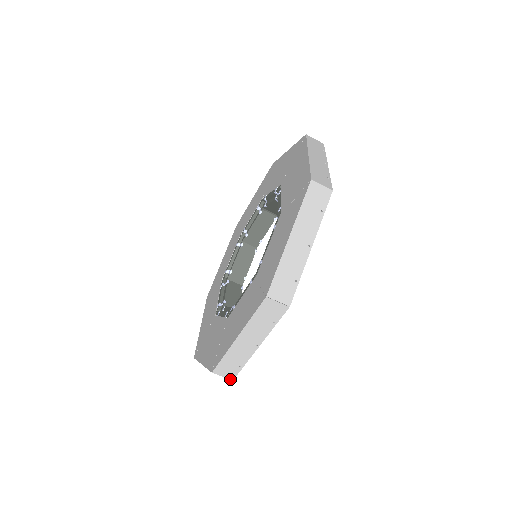
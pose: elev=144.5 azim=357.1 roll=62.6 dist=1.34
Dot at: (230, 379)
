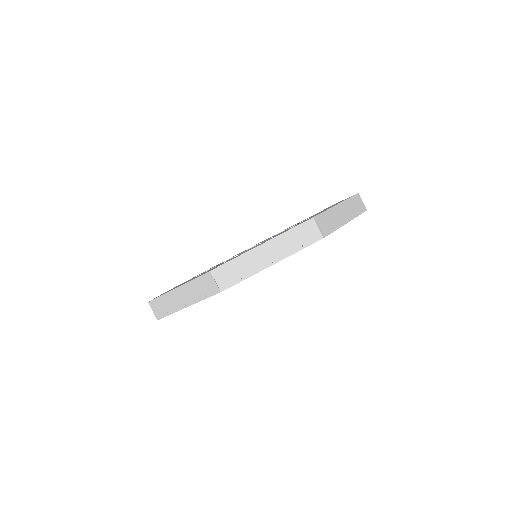
Dot at: (156, 318)
